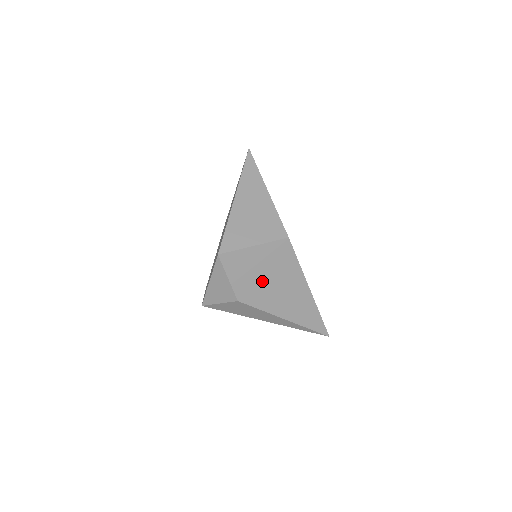
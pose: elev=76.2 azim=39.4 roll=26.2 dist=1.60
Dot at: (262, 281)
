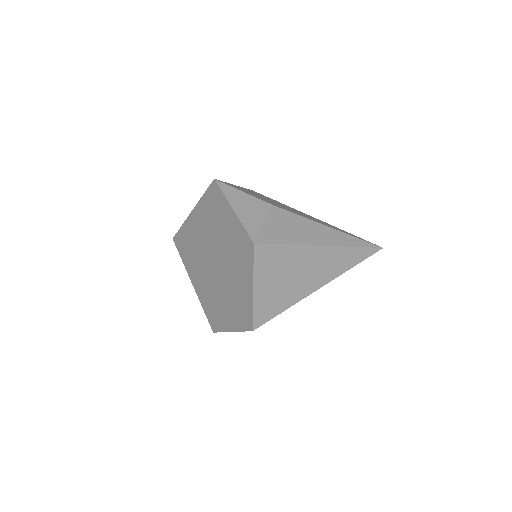
Dot at: occluded
